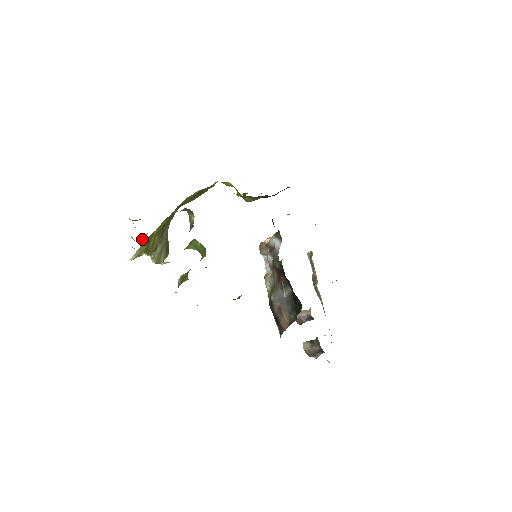
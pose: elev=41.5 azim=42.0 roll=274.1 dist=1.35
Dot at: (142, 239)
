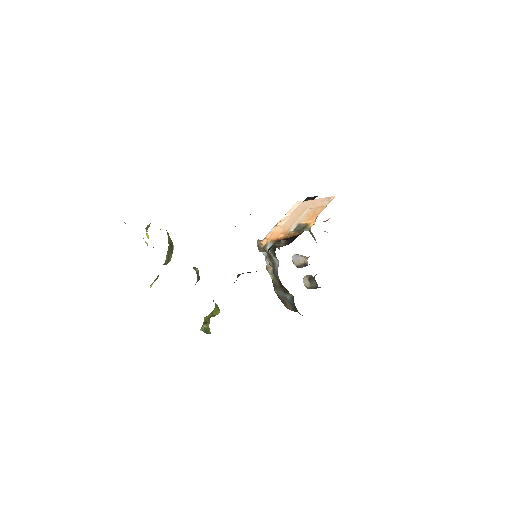
Dot at: (145, 241)
